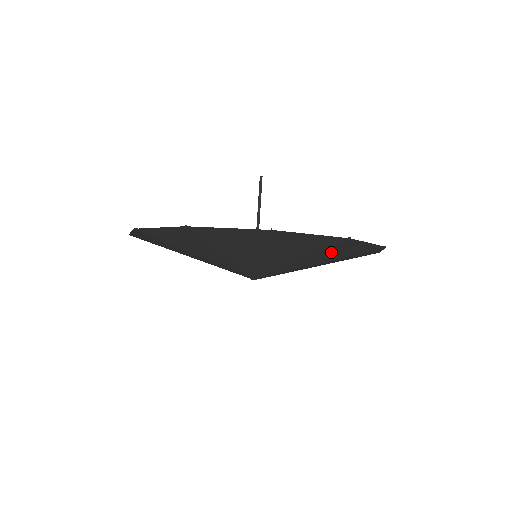
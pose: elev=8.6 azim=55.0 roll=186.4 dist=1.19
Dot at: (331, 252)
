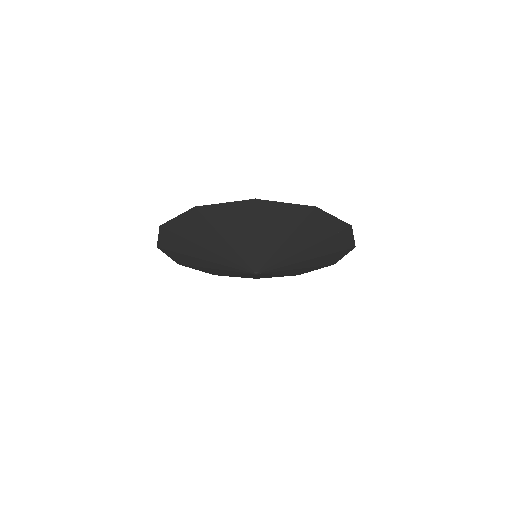
Dot at: (268, 222)
